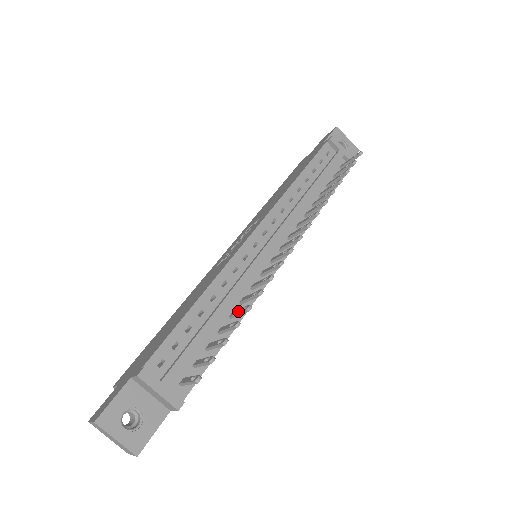
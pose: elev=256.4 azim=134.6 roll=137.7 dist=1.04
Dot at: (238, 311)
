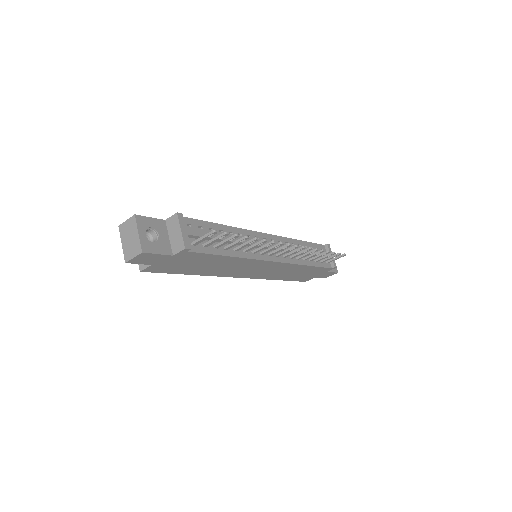
Dot at: (245, 243)
